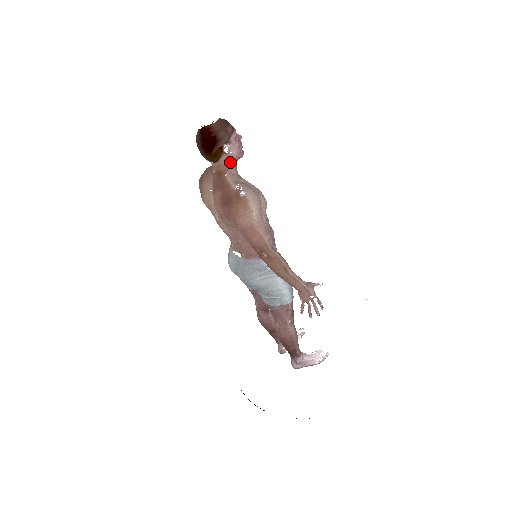
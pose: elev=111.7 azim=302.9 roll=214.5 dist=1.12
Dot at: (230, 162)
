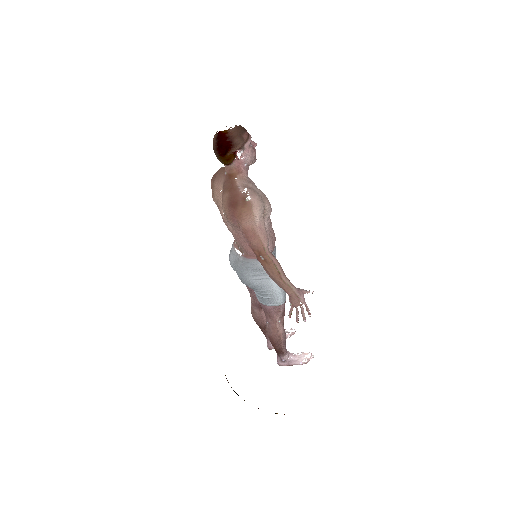
Dot at: (242, 167)
